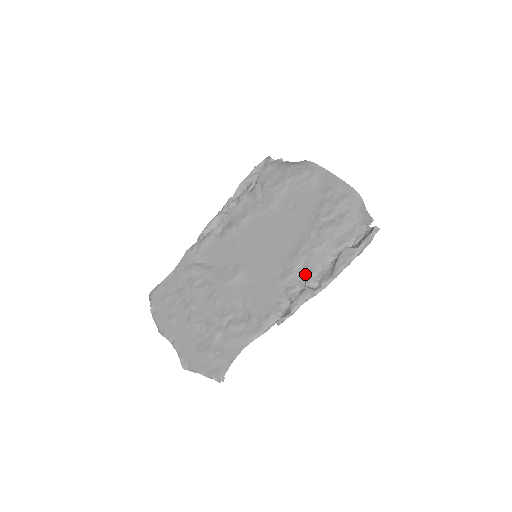
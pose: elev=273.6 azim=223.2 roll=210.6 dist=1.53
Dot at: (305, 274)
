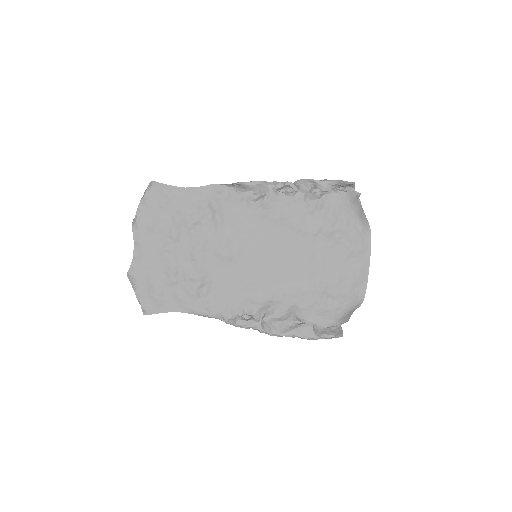
Dot at: (270, 311)
